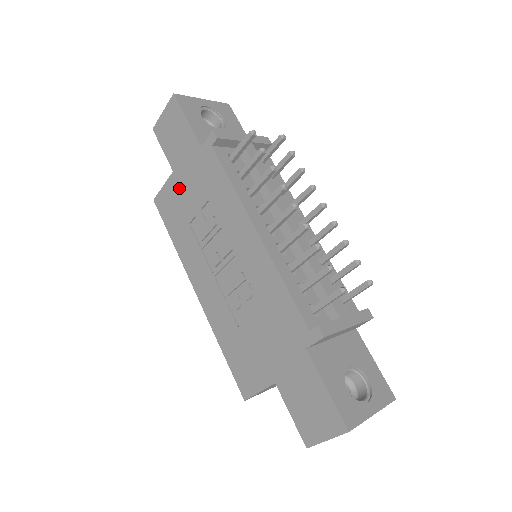
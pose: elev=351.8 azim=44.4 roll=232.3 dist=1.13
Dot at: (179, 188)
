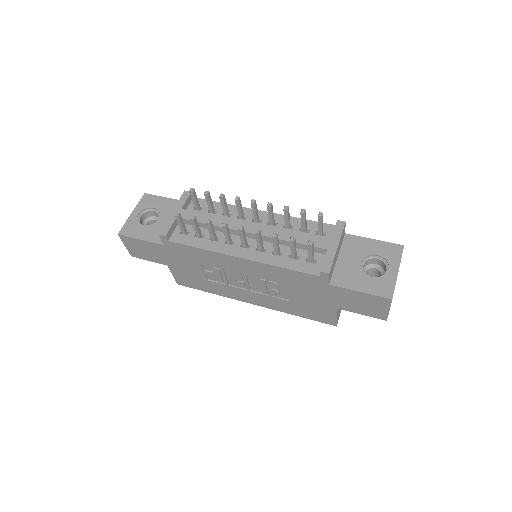
Dot at: (181, 270)
